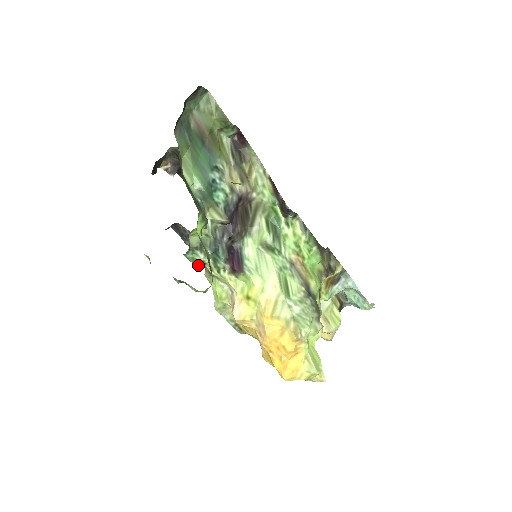
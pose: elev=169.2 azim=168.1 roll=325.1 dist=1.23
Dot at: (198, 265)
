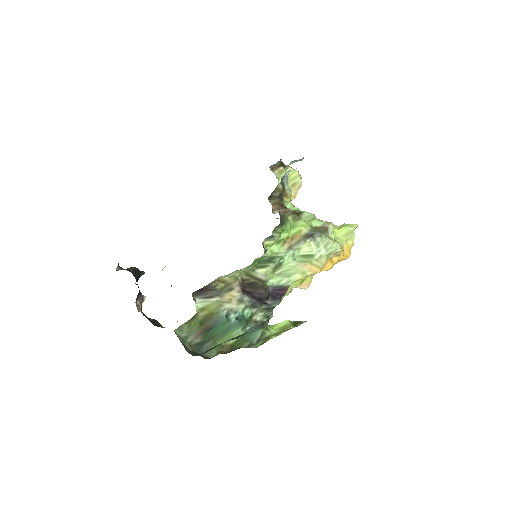
Dot at: occluded
